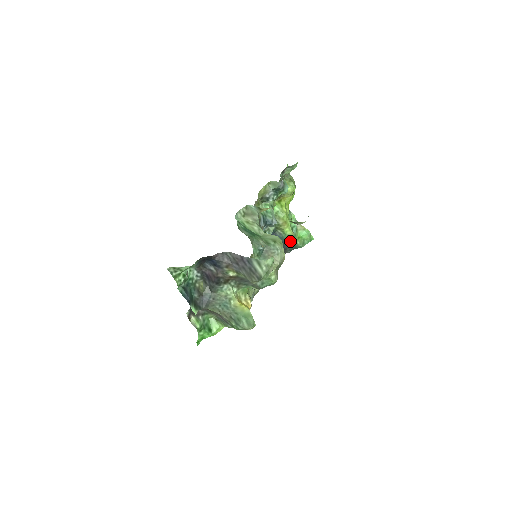
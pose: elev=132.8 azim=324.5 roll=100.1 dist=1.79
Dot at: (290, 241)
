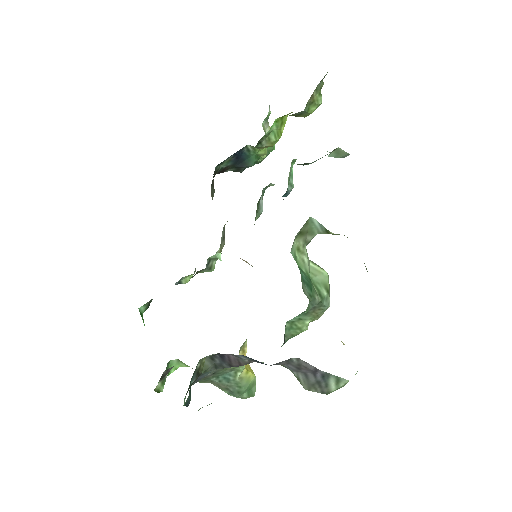
Dot at: (255, 162)
